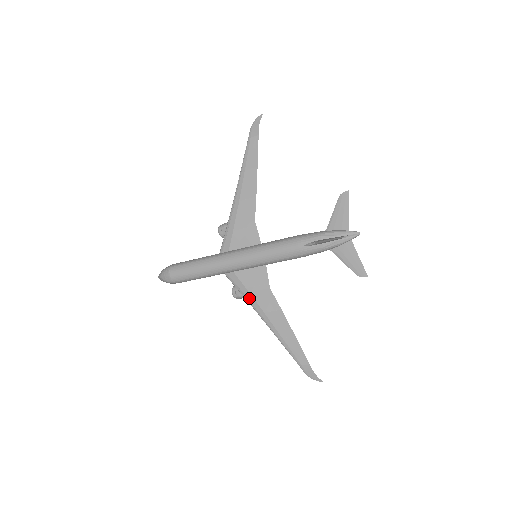
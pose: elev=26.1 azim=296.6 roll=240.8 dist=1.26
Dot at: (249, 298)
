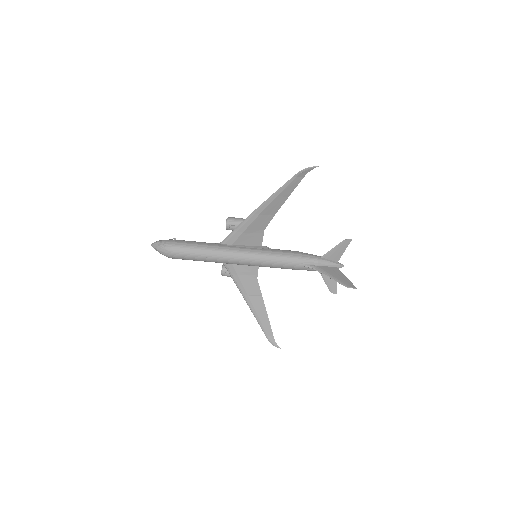
Dot at: (238, 282)
